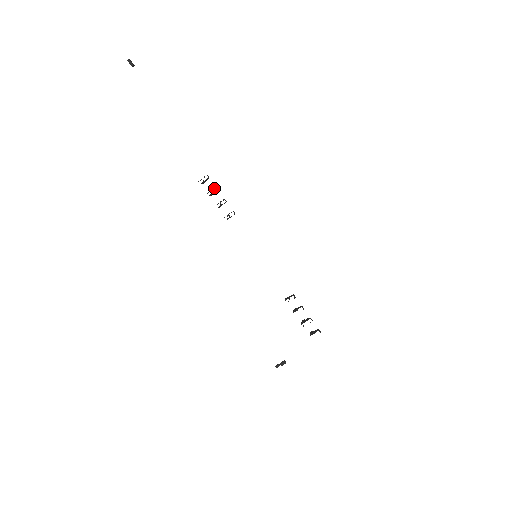
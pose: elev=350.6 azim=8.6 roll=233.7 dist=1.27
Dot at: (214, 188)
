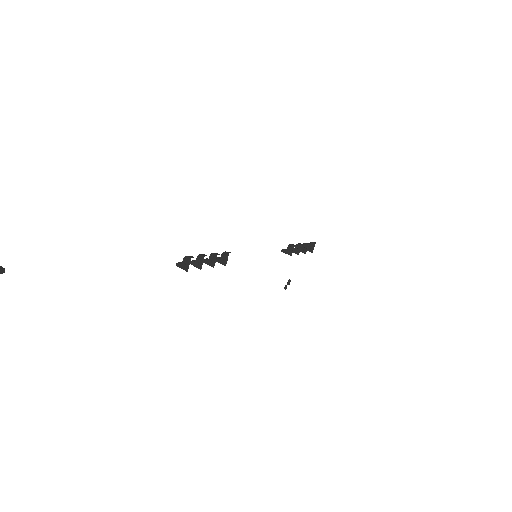
Dot at: (198, 257)
